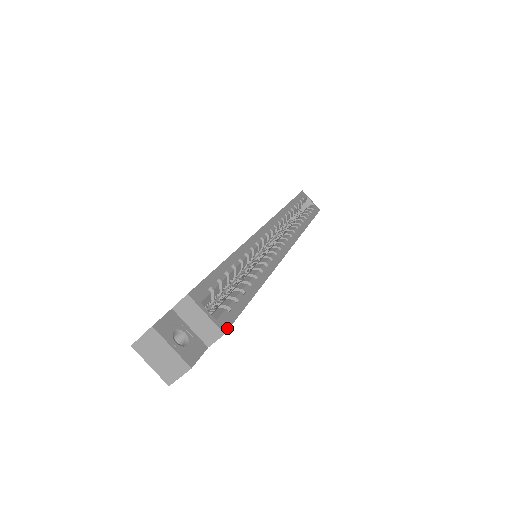
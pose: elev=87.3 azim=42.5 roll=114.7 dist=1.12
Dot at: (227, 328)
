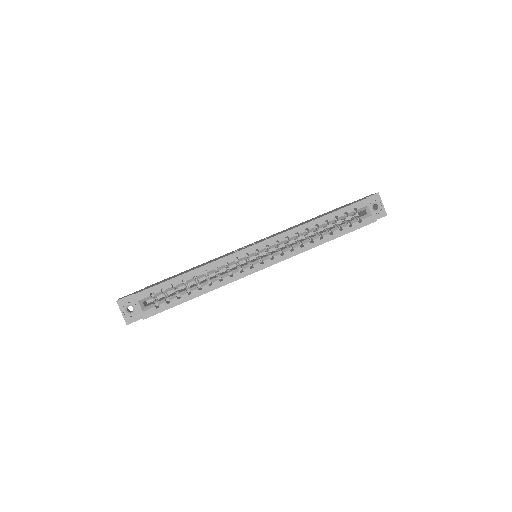
Dot at: (147, 317)
